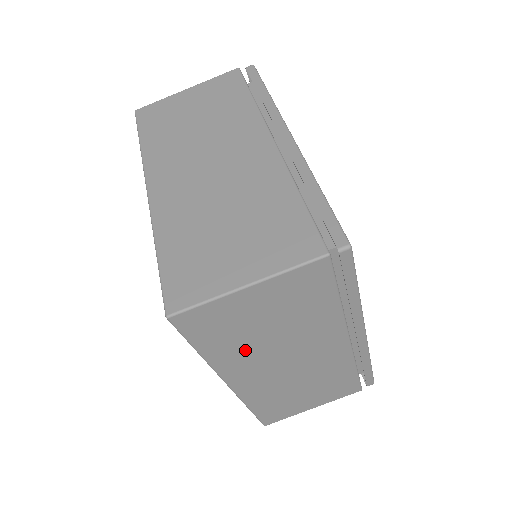
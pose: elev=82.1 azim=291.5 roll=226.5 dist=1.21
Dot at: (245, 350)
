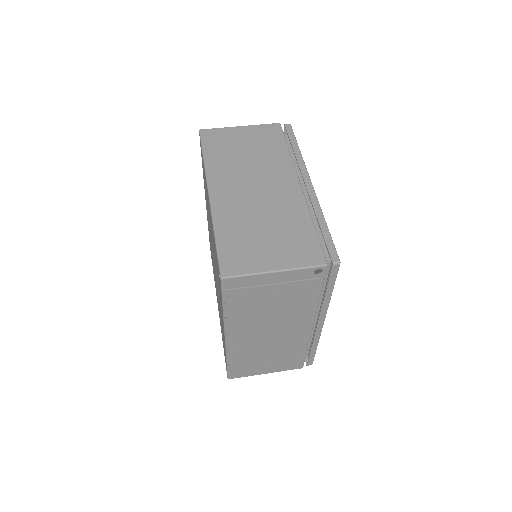
Dot at: (229, 164)
